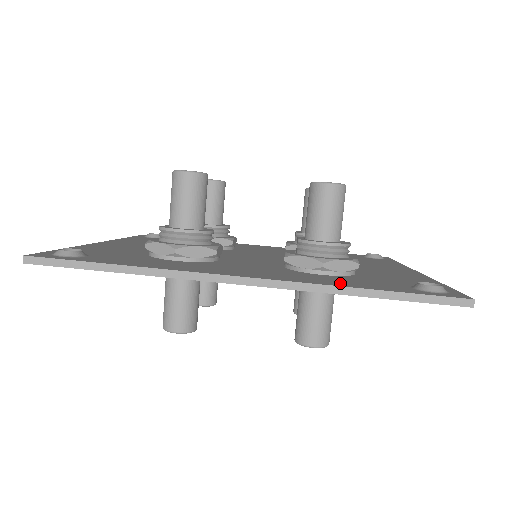
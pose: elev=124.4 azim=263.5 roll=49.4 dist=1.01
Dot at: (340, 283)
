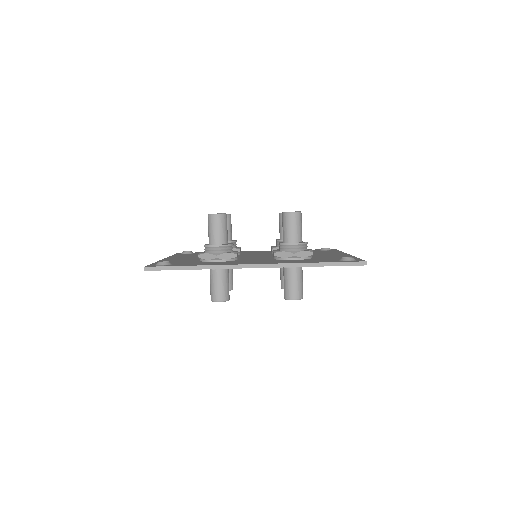
Dot at: (303, 262)
